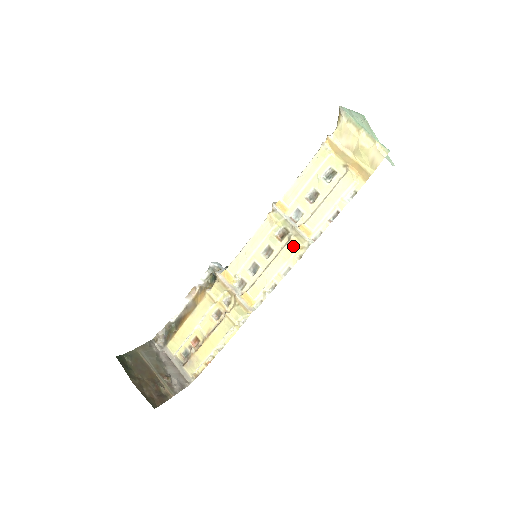
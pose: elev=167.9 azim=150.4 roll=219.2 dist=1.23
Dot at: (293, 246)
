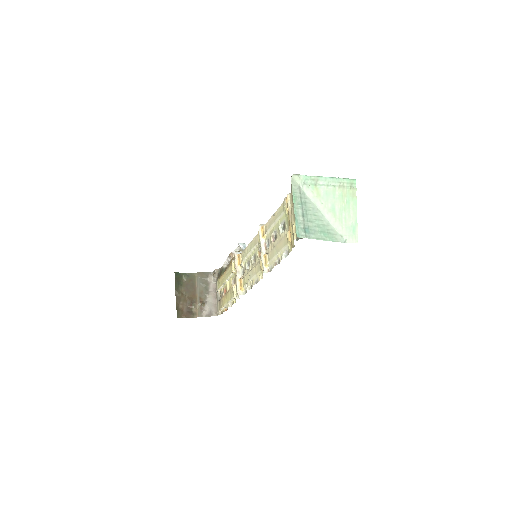
Dot at: (260, 266)
